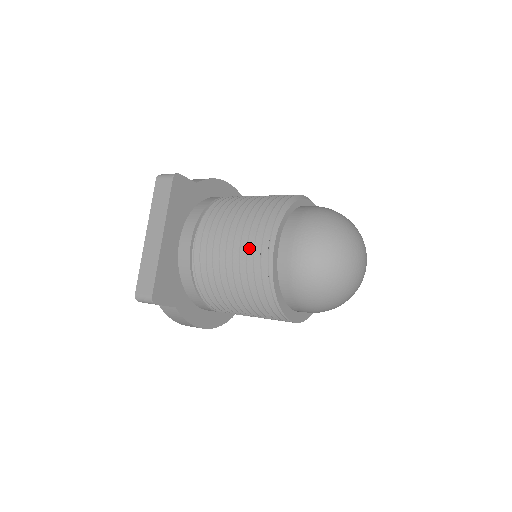
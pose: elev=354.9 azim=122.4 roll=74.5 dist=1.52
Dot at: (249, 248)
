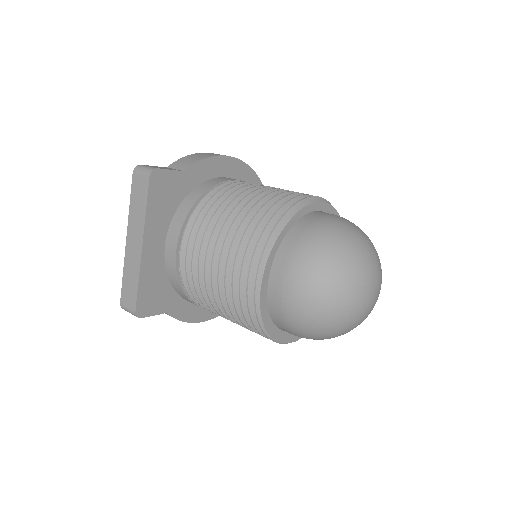
Dot at: (235, 275)
